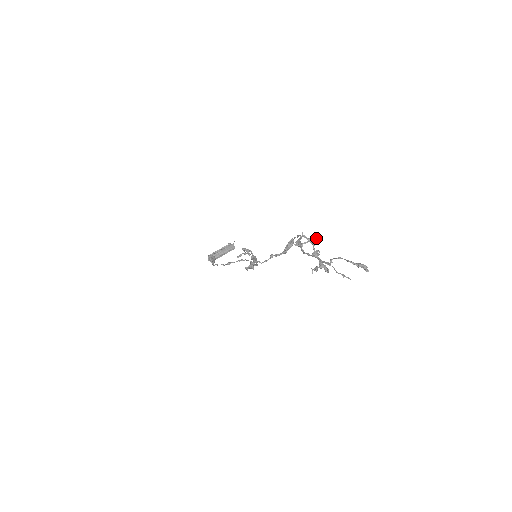
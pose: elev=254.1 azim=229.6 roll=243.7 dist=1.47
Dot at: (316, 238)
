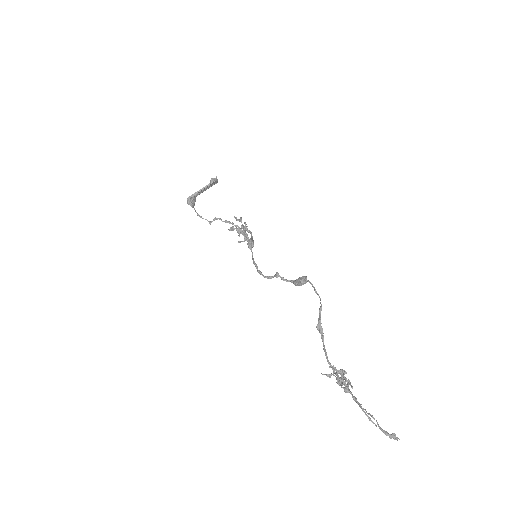
Dot at: occluded
